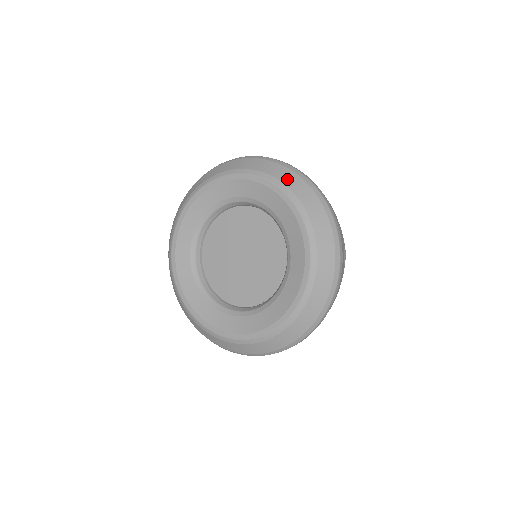
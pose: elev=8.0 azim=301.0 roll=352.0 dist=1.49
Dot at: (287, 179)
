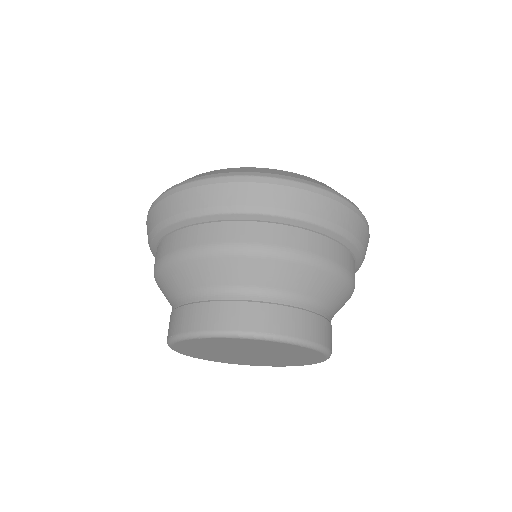
Dot at: occluded
